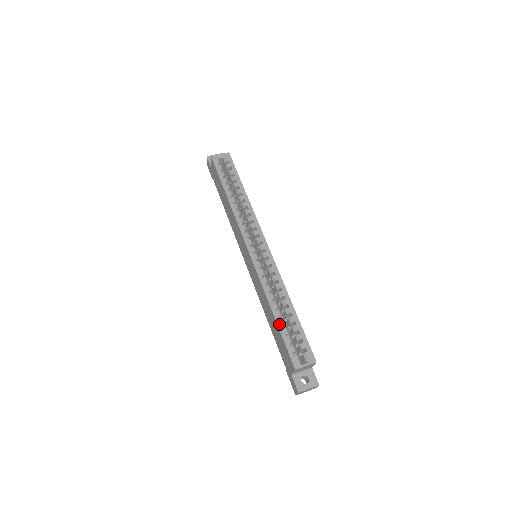
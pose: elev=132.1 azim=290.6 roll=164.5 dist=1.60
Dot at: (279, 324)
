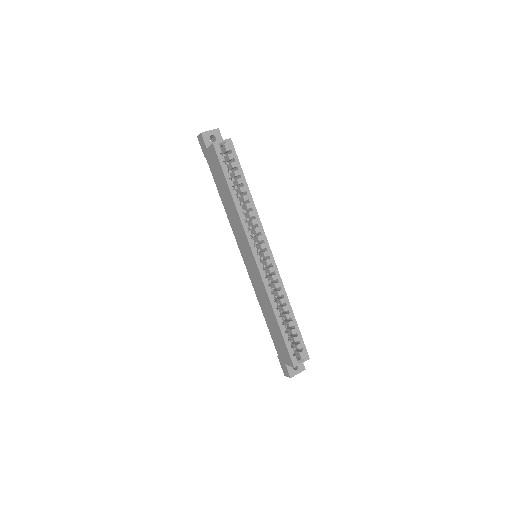
Dot at: (282, 330)
